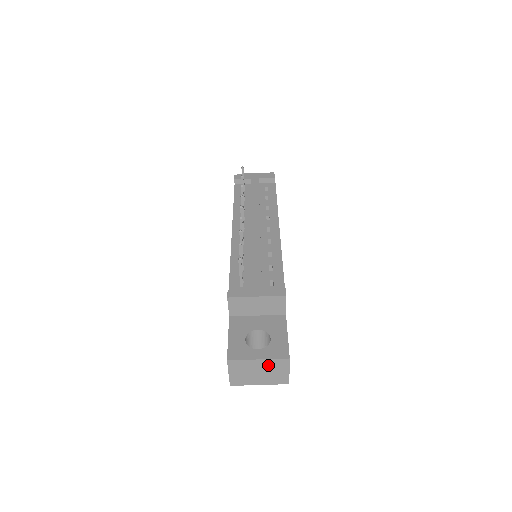
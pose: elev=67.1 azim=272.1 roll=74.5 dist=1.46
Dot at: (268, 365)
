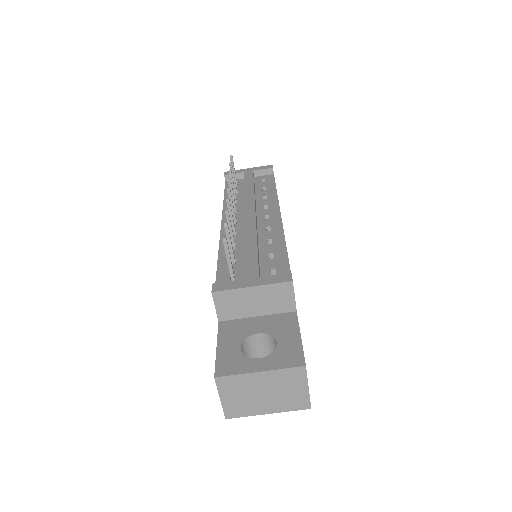
Dot at: (276, 380)
